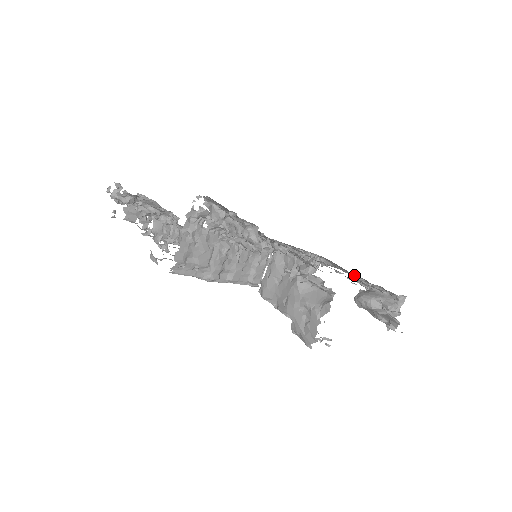
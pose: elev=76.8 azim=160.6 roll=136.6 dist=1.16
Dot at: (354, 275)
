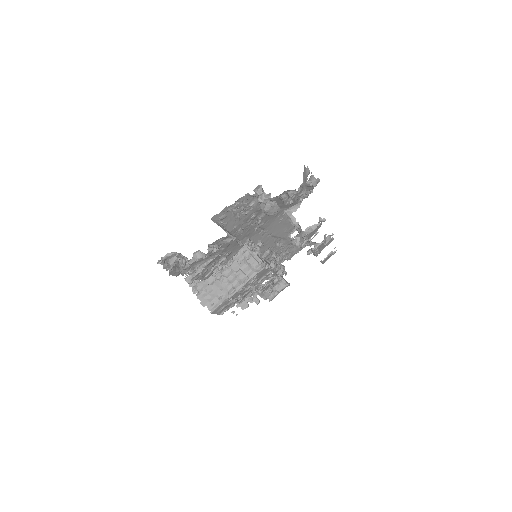
Dot at: occluded
